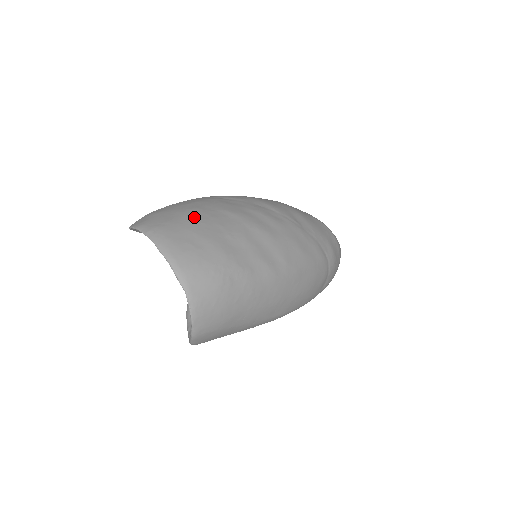
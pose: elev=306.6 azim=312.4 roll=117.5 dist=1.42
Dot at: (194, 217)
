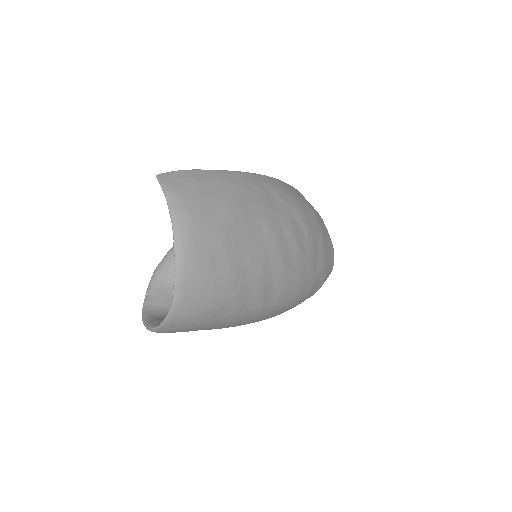
Dot at: (230, 217)
